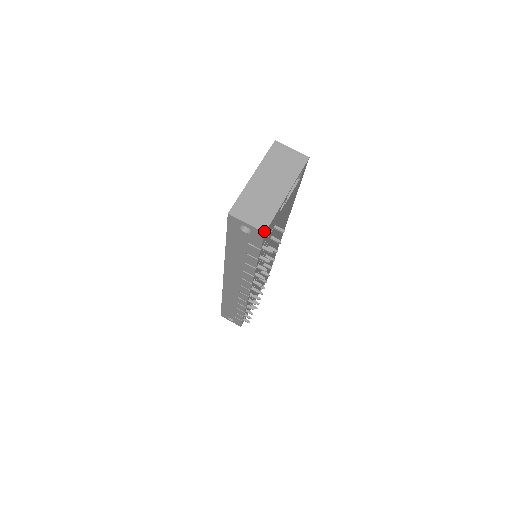
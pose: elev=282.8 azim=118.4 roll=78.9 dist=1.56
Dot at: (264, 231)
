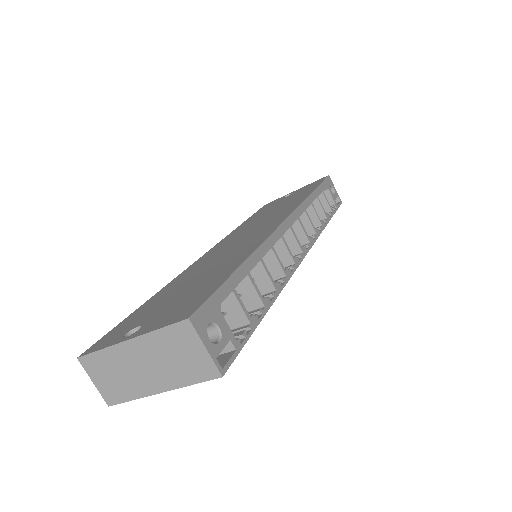
Dot at: (108, 404)
